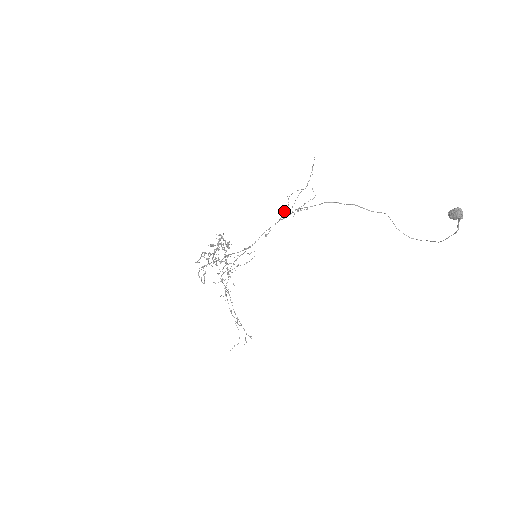
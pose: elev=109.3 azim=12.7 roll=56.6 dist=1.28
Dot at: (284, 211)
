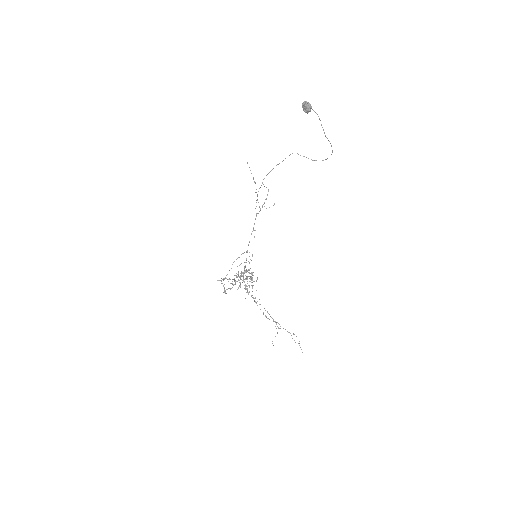
Dot at: occluded
